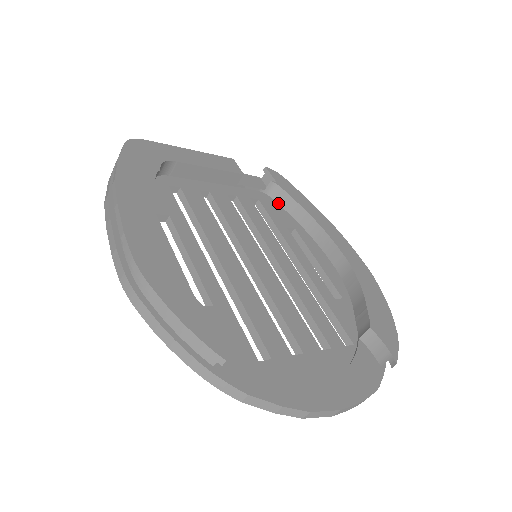
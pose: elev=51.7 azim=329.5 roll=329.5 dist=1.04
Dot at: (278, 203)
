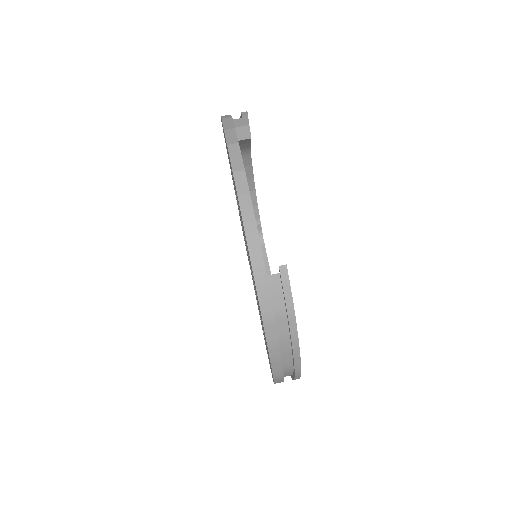
Dot at: occluded
